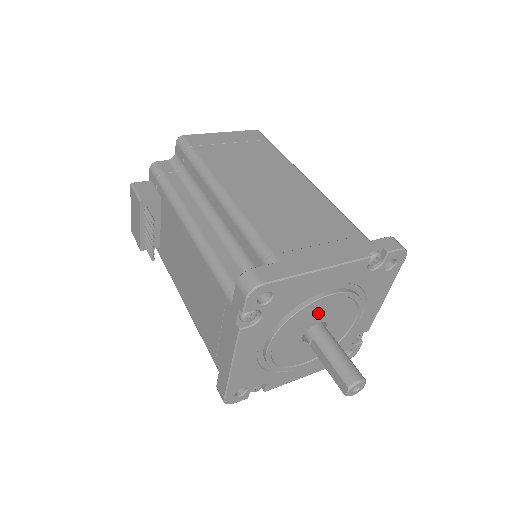
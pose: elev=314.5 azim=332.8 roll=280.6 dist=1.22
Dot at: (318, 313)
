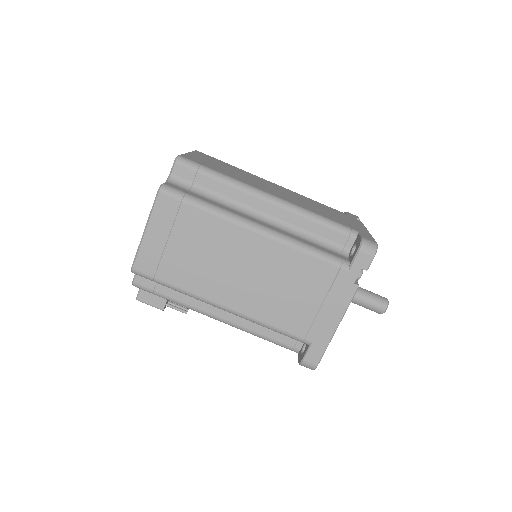
Dot at: occluded
